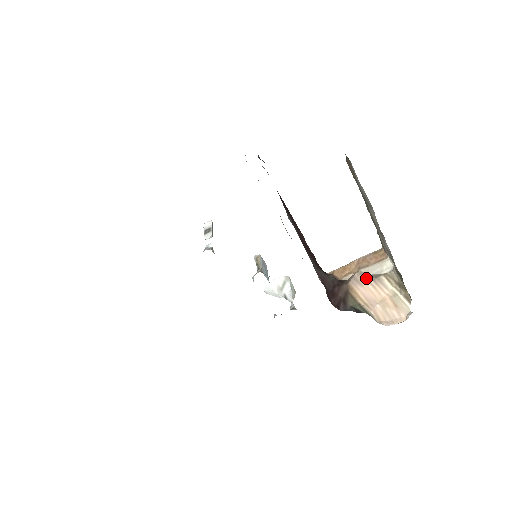
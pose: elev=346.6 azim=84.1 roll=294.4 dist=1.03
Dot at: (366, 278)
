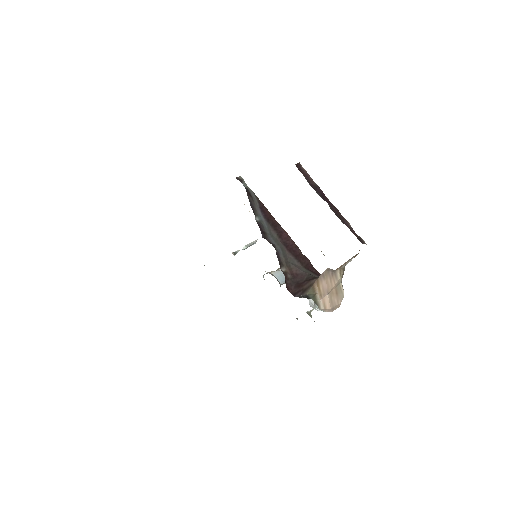
Dot at: (329, 273)
